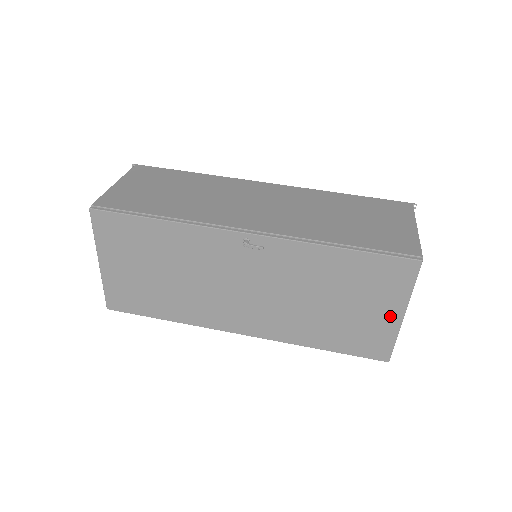
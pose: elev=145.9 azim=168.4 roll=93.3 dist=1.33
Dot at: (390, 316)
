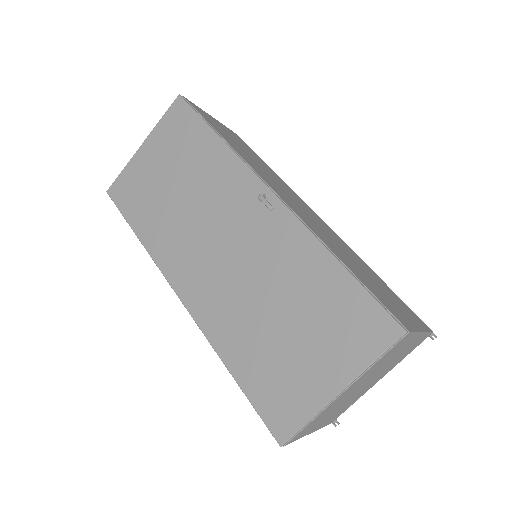
Dot at: (326, 381)
